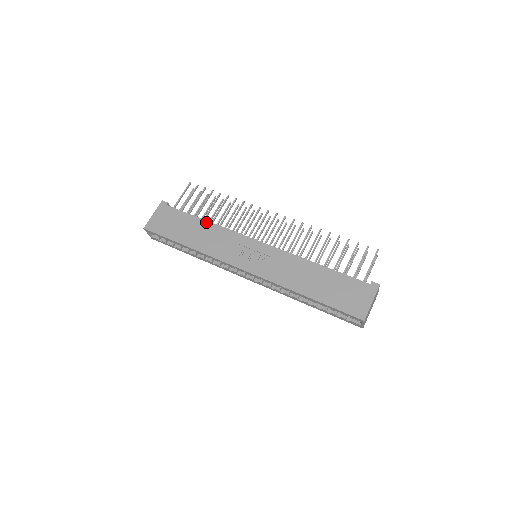
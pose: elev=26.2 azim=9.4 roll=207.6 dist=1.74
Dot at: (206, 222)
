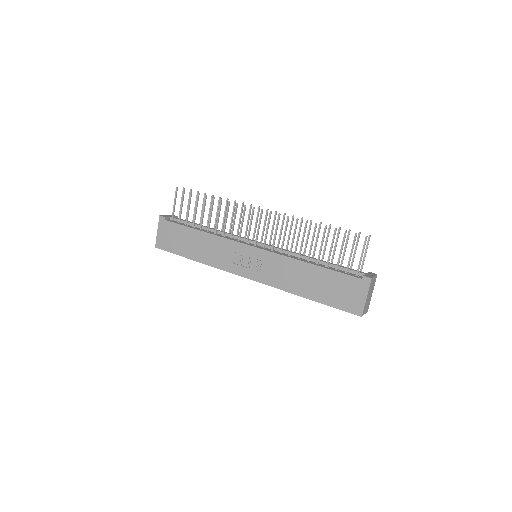
Dot at: (202, 233)
